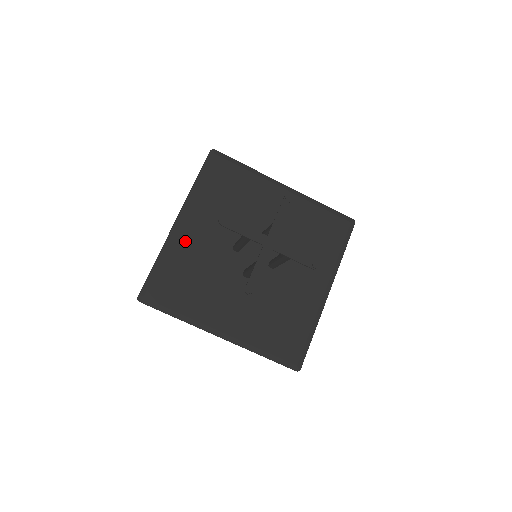
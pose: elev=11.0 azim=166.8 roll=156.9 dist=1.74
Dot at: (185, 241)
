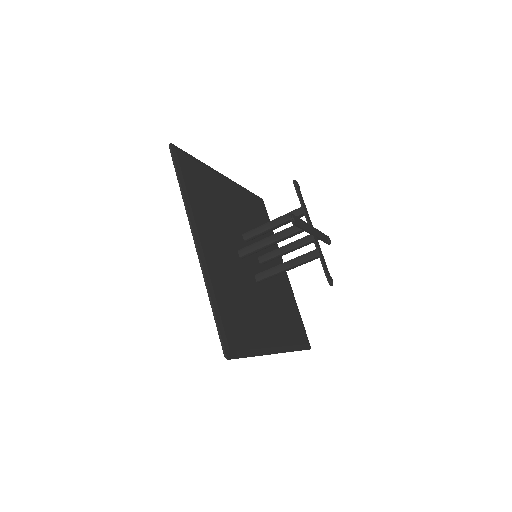
Dot at: (222, 186)
